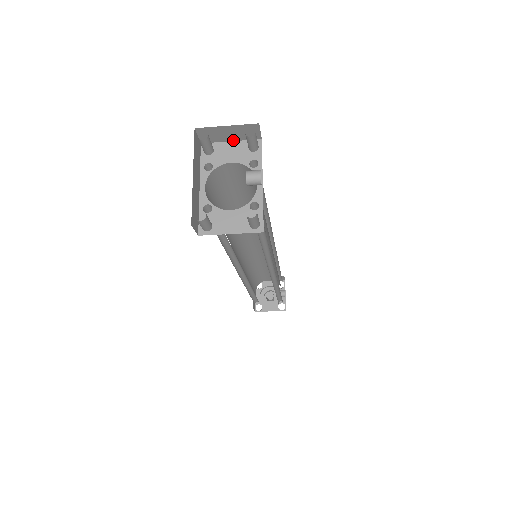
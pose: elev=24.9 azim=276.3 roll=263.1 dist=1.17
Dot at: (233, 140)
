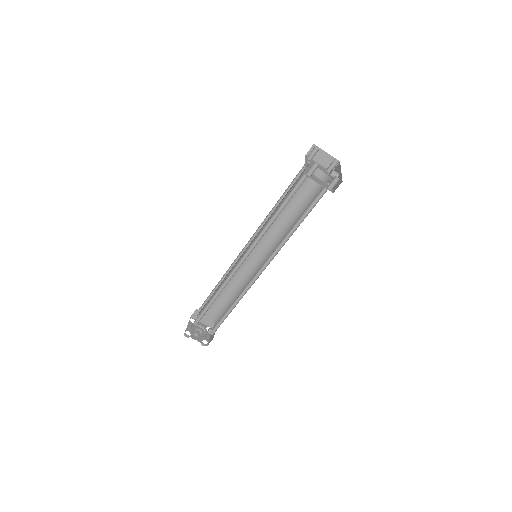
Dot at: (320, 164)
